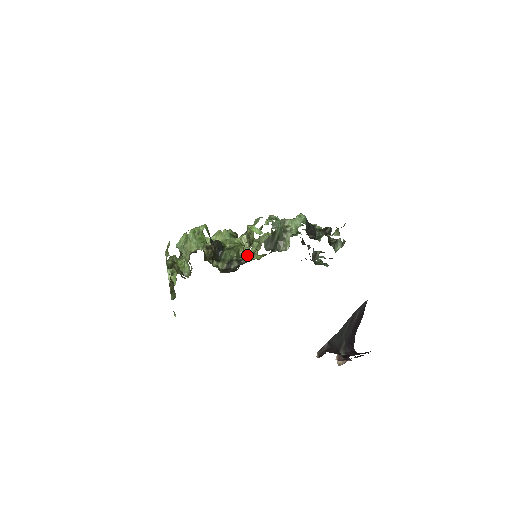
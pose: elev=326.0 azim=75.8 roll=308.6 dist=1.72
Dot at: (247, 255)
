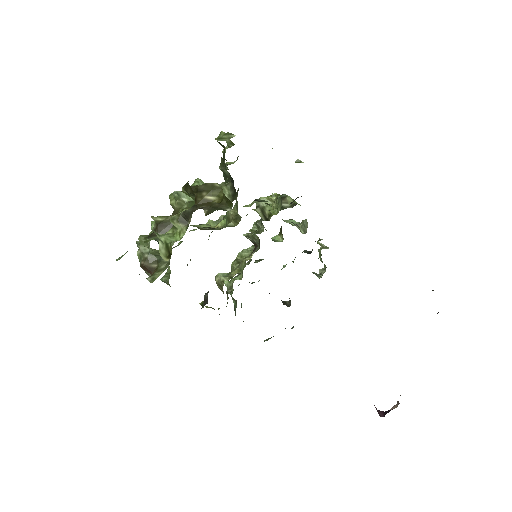
Dot at: (293, 200)
